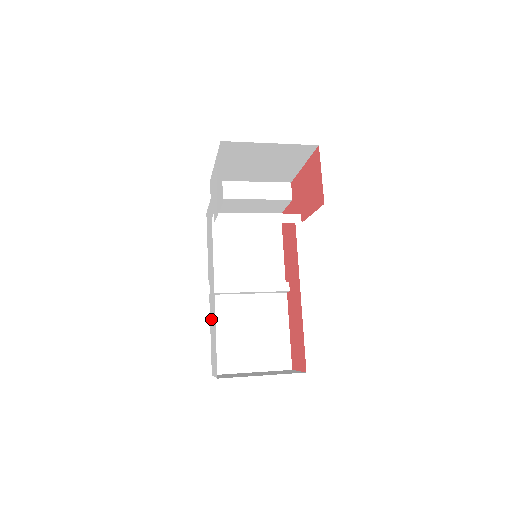
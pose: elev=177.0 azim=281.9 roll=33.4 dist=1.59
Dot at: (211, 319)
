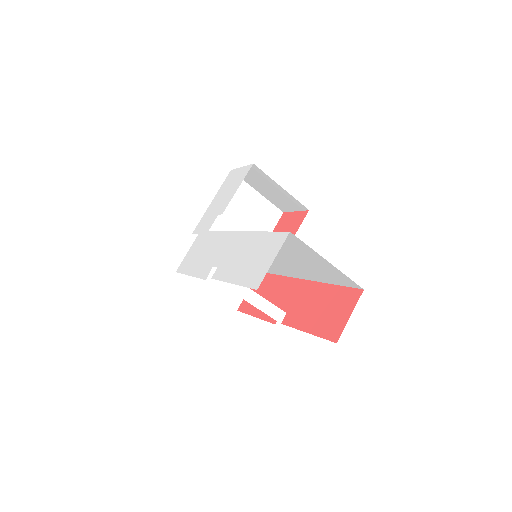
Dot at: (232, 266)
